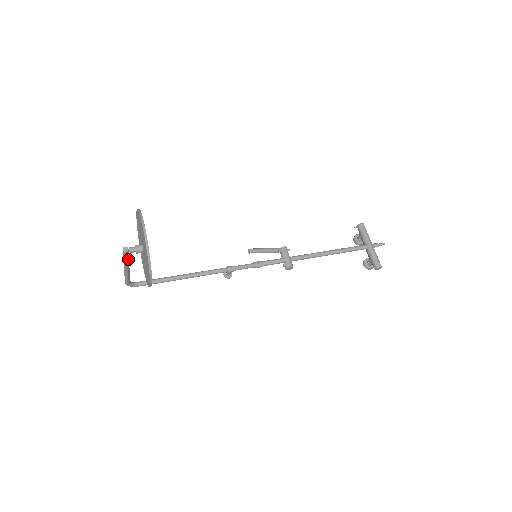
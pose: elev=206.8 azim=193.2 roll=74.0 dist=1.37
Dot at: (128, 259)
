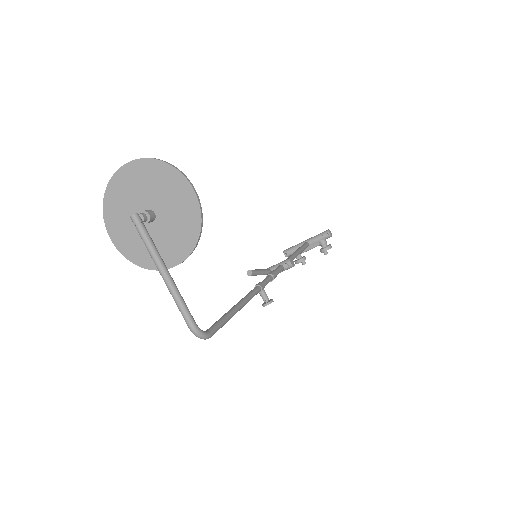
Dot at: (151, 240)
